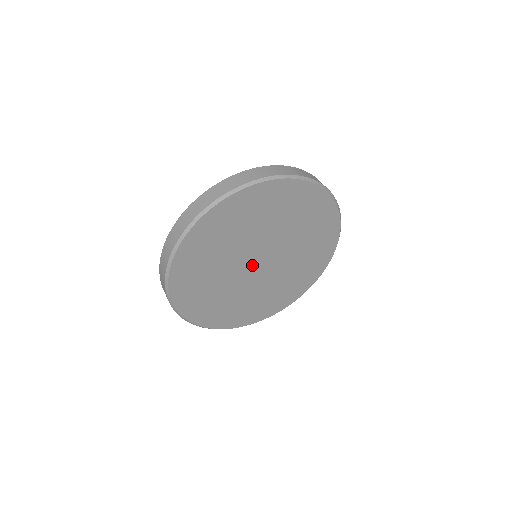
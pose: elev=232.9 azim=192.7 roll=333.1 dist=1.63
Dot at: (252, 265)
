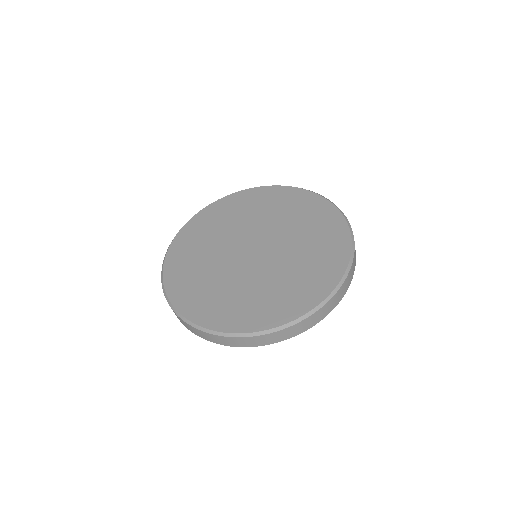
Dot at: (247, 246)
